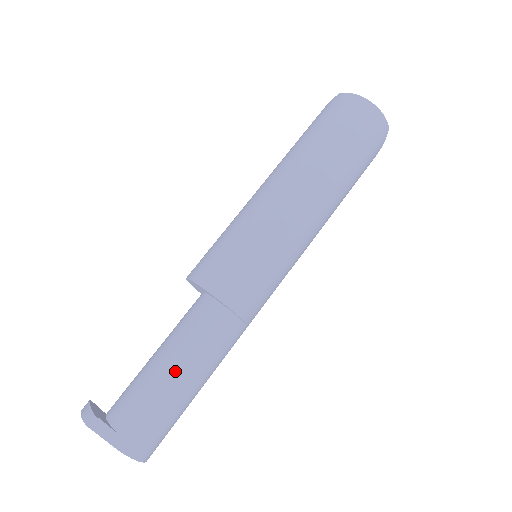
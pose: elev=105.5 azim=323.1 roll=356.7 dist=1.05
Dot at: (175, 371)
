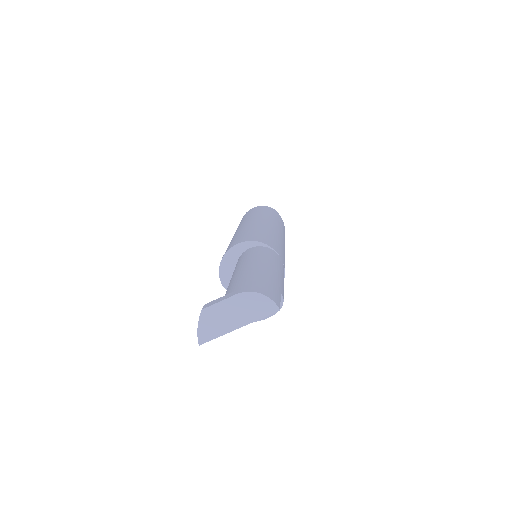
Dot at: (244, 266)
